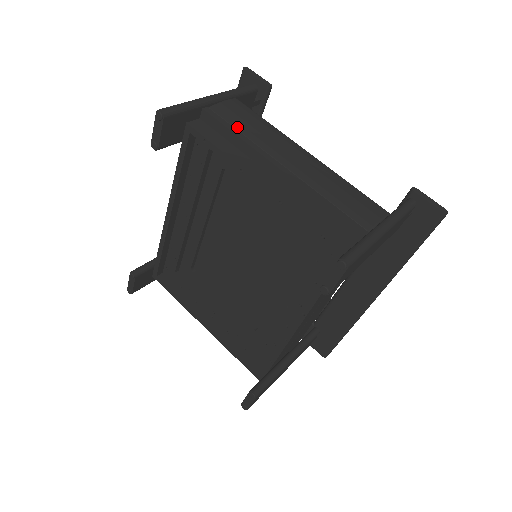
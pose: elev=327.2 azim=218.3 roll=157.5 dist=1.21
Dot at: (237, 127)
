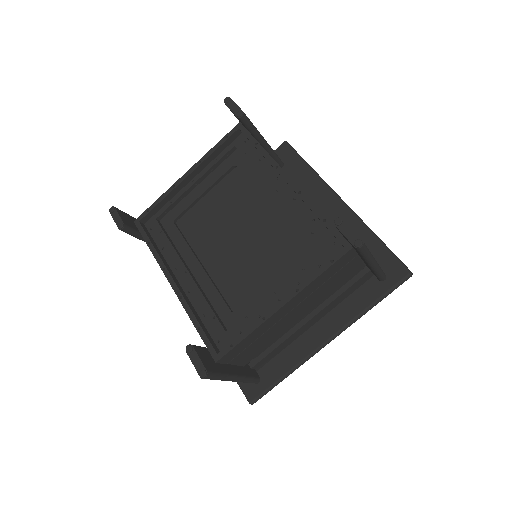
Dot at: occluded
